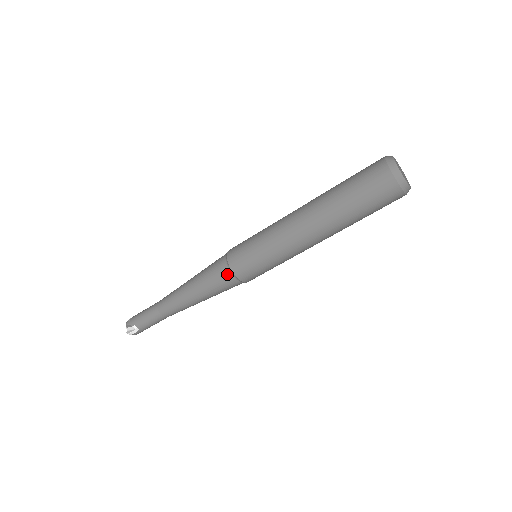
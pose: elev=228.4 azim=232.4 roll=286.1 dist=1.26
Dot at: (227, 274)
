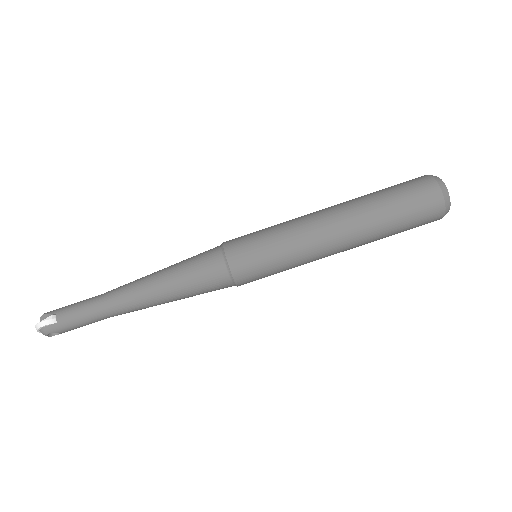
Dot at: (216, 256)
